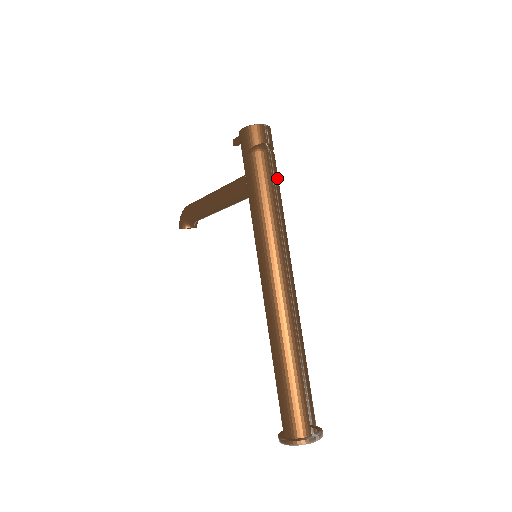
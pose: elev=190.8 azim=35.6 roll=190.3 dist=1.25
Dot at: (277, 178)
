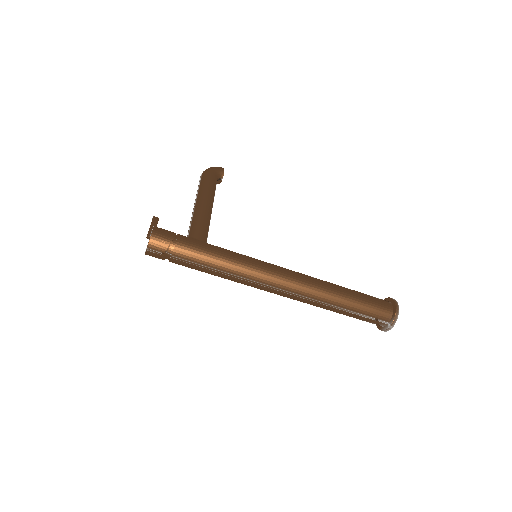
Dot at: (197, 258)
